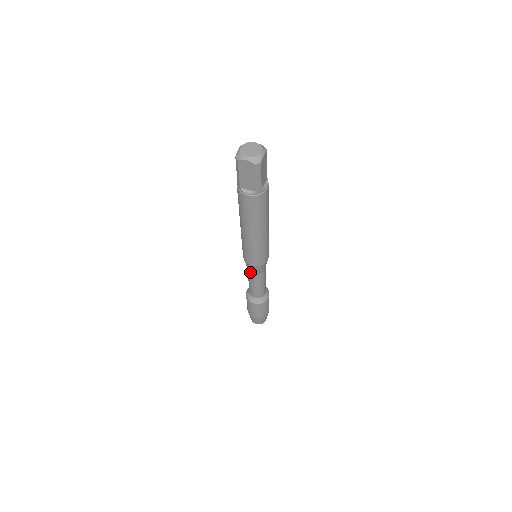
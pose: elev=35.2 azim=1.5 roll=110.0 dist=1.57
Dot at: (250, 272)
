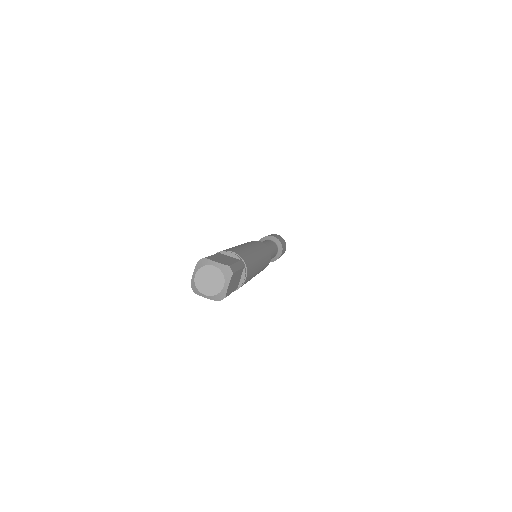
Dot at: occluded
